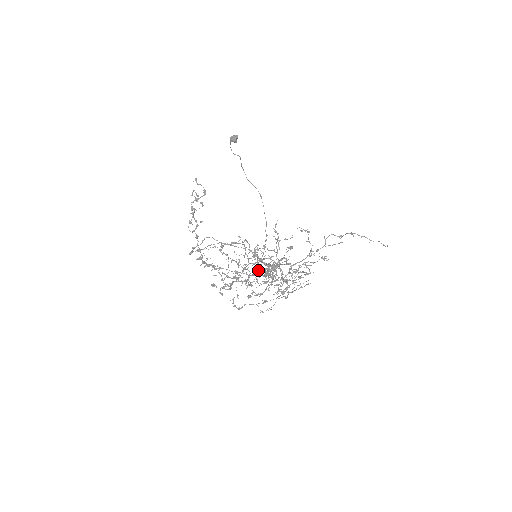
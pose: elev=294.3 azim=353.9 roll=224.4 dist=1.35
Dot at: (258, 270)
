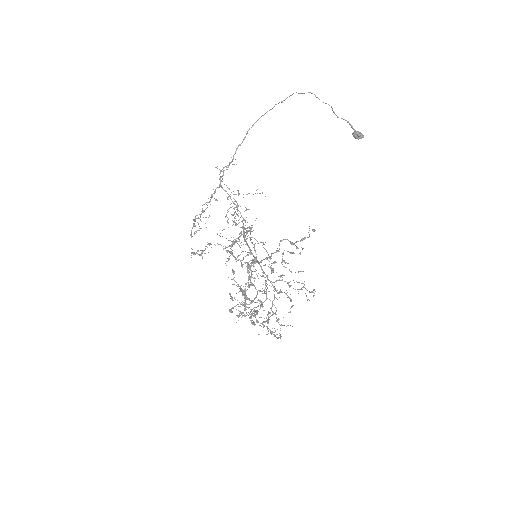
Dot at: occluded
